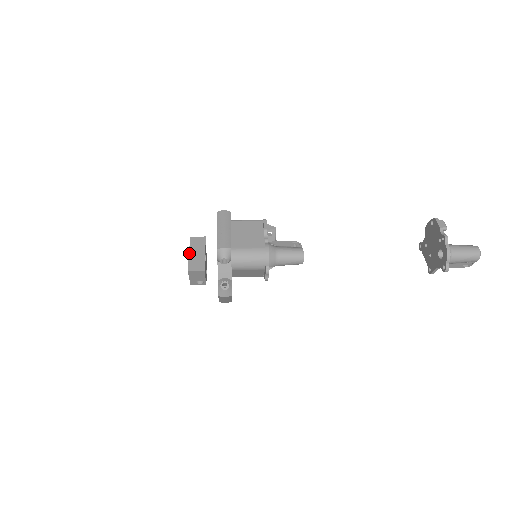
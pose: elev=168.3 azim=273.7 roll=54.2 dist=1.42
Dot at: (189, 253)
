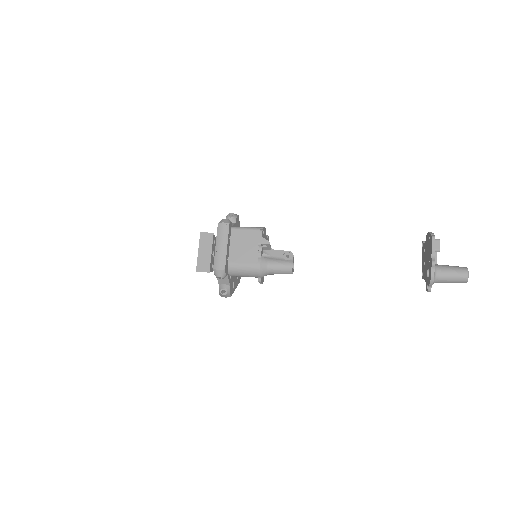
Dot at: (198, 252)
